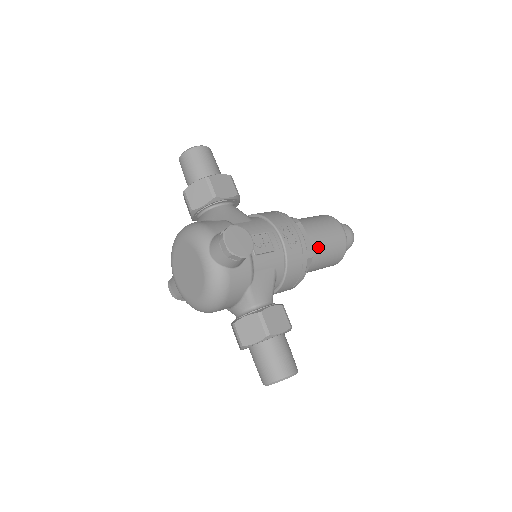
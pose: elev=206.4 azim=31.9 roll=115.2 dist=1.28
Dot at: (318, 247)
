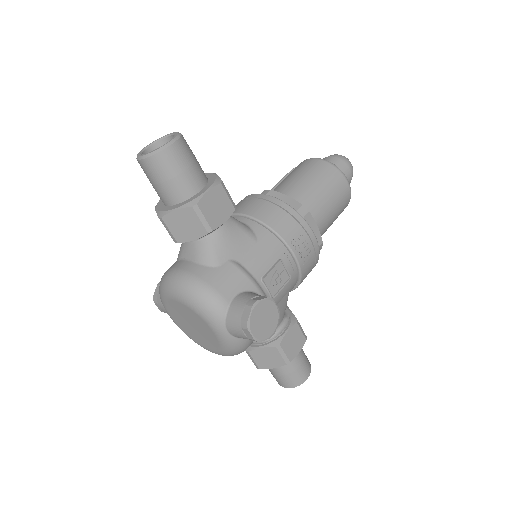
Dot at: (325, 226)
